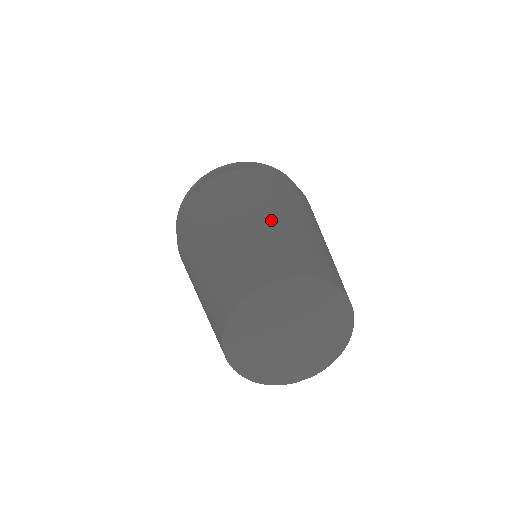
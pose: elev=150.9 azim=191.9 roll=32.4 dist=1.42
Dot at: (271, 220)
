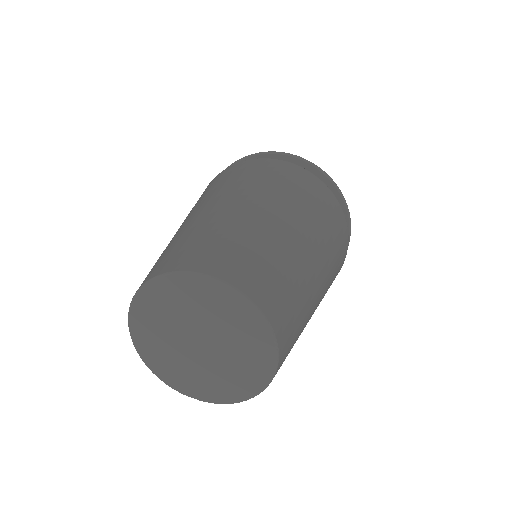
Dot at: (272, 223)
